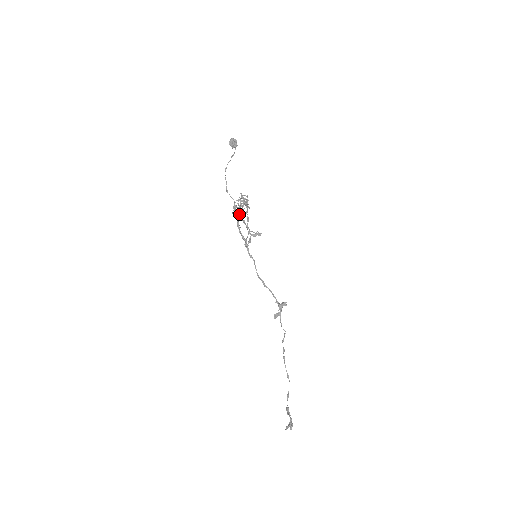
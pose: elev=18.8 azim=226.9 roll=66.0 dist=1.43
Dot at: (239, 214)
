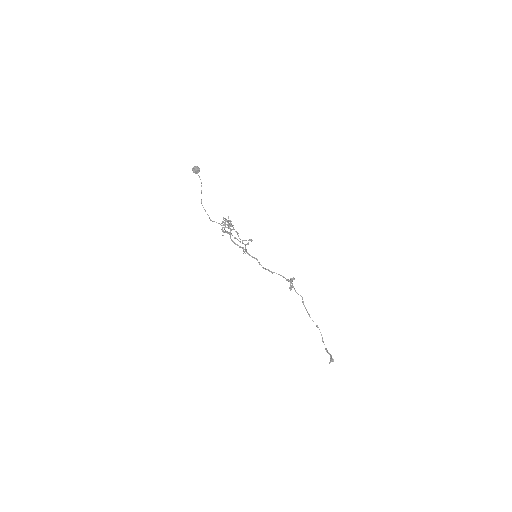
Dot at: (229, 233)
